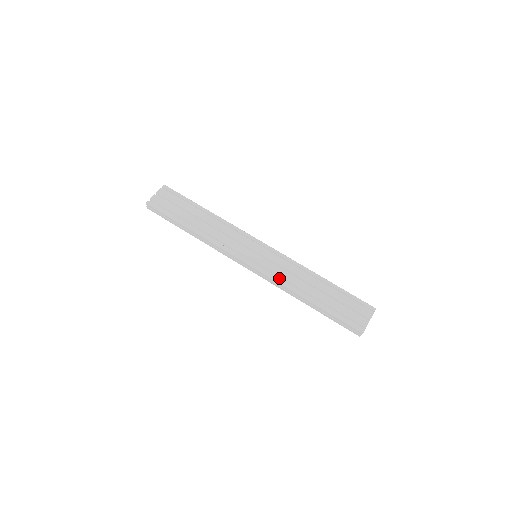
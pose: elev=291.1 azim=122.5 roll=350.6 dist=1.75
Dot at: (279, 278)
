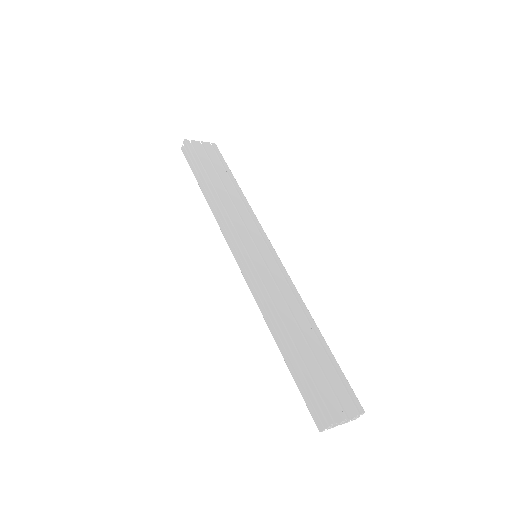
Dot at: (265, 291)
